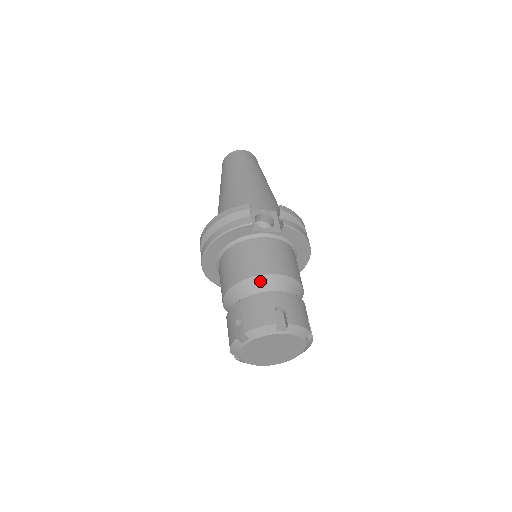
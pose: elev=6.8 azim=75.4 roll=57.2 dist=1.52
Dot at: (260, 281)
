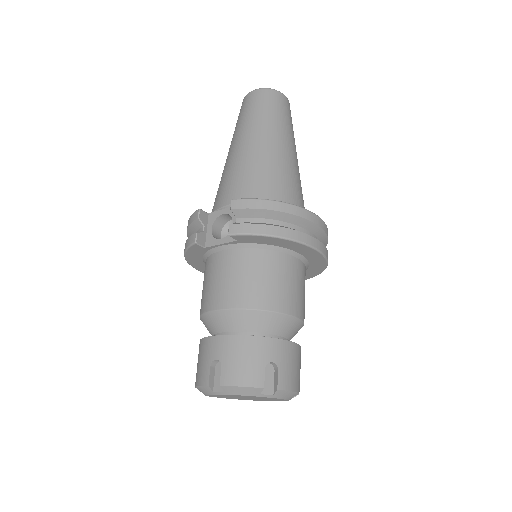
Dot at: (210, 319)
